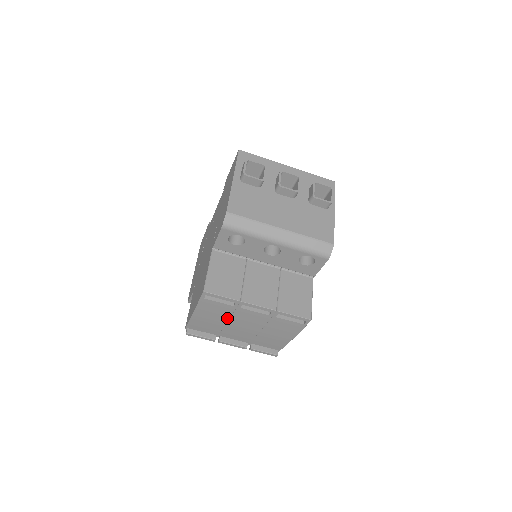
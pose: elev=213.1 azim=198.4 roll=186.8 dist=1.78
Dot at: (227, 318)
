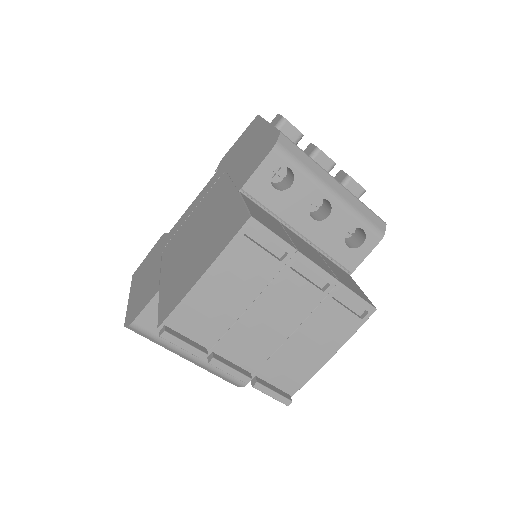
Dot at: (254, 295)
